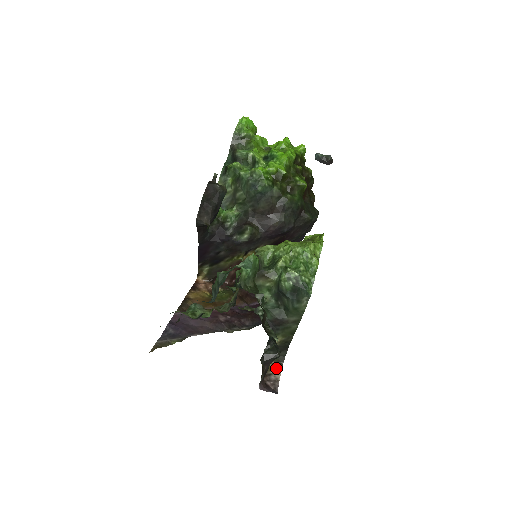
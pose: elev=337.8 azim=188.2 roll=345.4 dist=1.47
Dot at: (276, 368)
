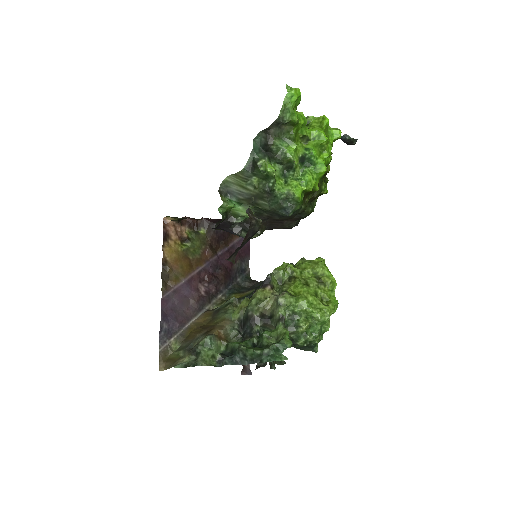
Dot at: occluded
